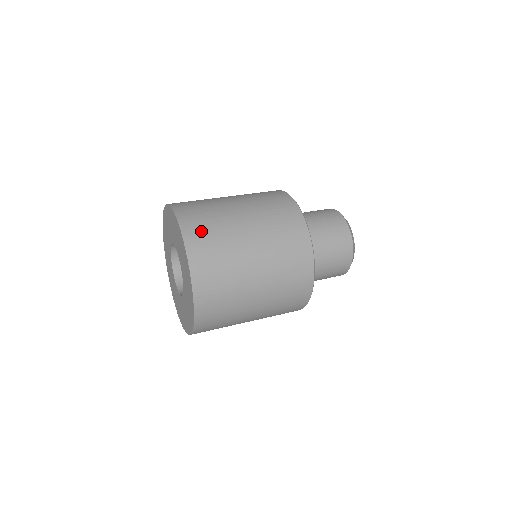
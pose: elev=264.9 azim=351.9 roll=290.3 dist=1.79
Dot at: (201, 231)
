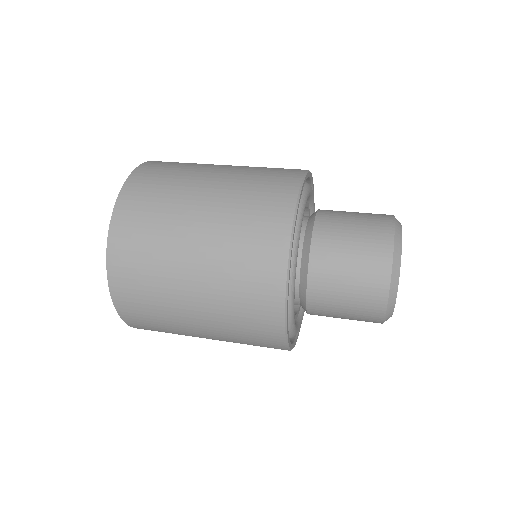
Dot at: occluded
